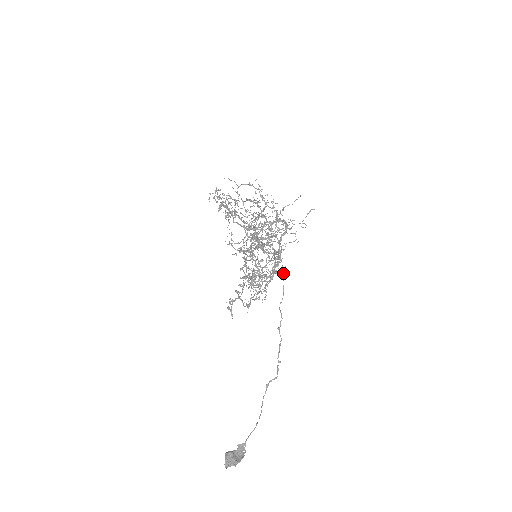
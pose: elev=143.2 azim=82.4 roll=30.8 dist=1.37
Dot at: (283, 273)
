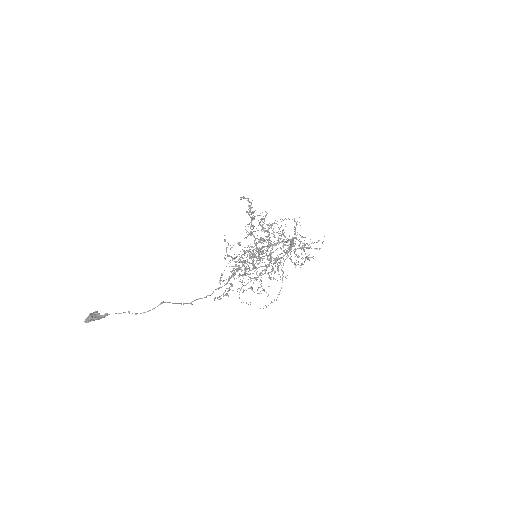
Dot at: (252, 256)
